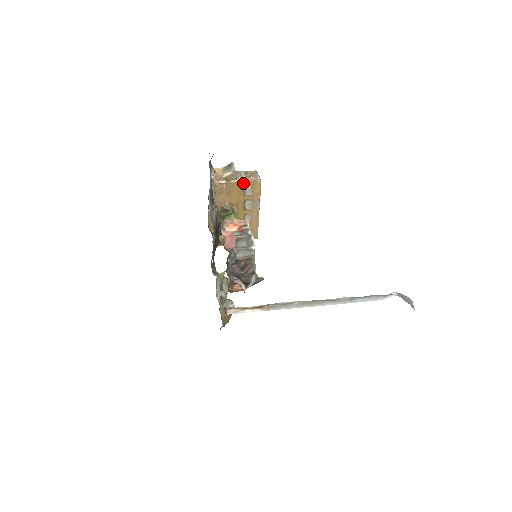
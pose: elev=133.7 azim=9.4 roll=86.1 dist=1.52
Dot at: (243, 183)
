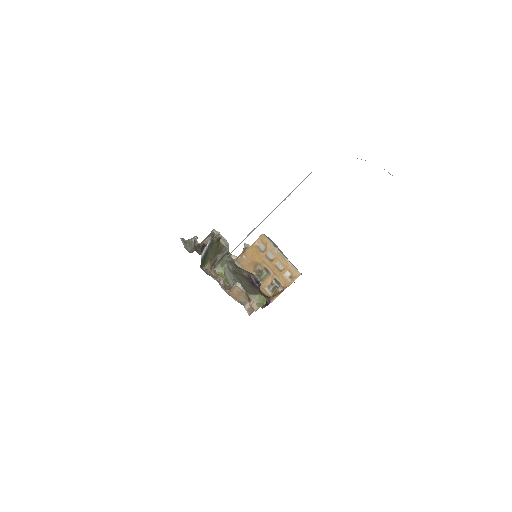
Dot at: (253, 245)
